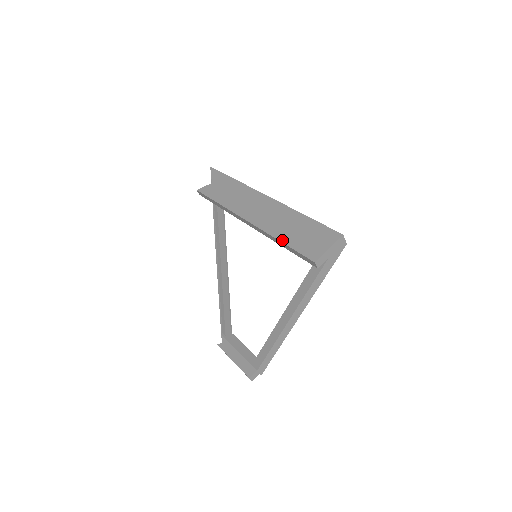
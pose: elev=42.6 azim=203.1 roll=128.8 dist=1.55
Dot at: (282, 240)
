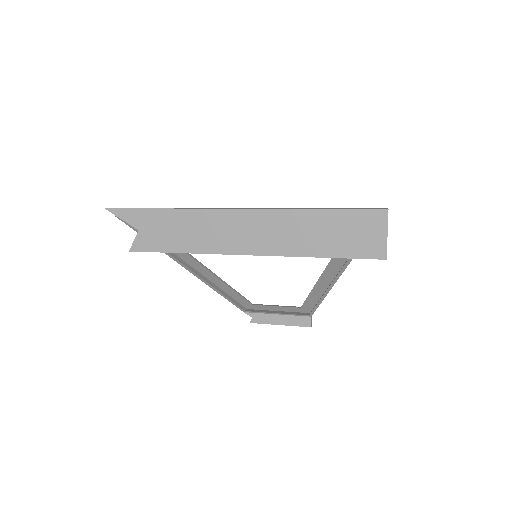
Dot at: (321, 255)
